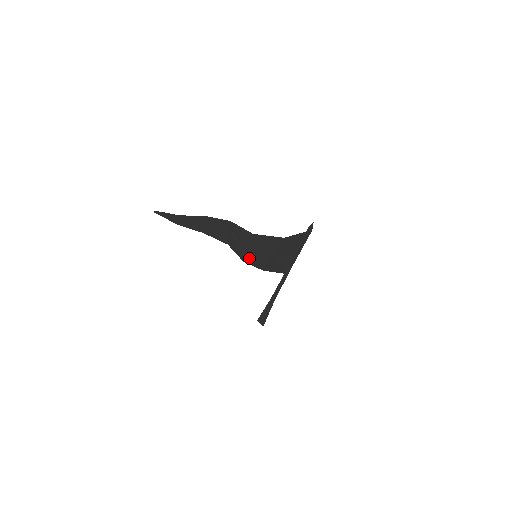
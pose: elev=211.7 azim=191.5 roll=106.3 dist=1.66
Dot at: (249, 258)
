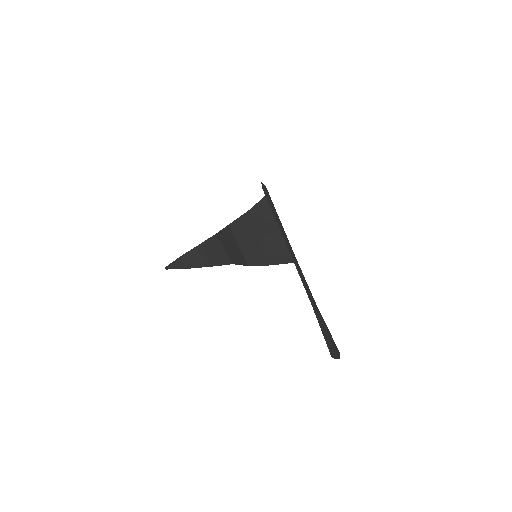
Dot at: (248, 258)
